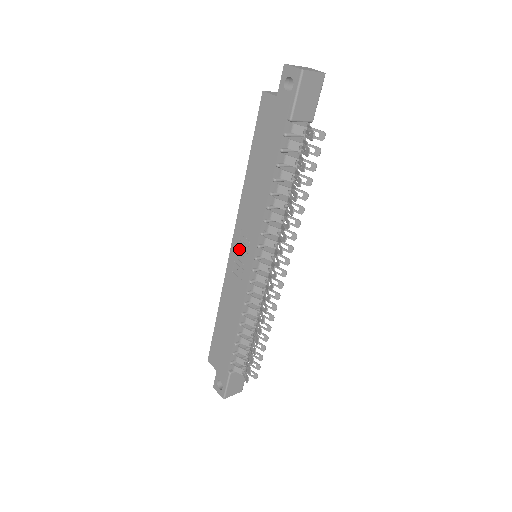
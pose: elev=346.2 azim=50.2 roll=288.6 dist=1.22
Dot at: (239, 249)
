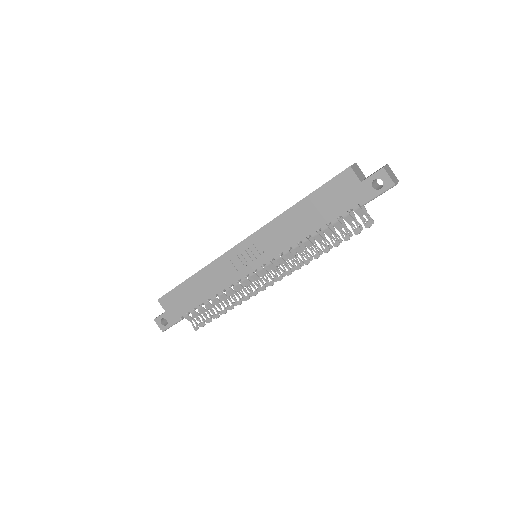
Dot at: (249, 250)
